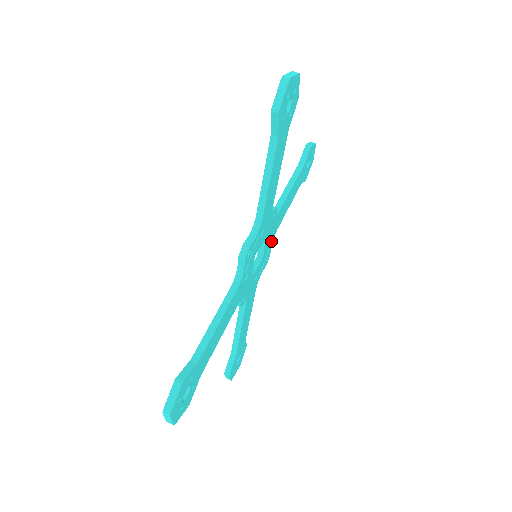
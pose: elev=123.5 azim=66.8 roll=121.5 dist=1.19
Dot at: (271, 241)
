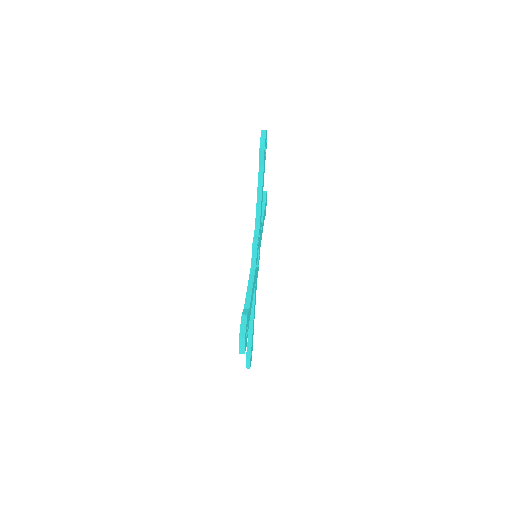
Dot at: occluded
